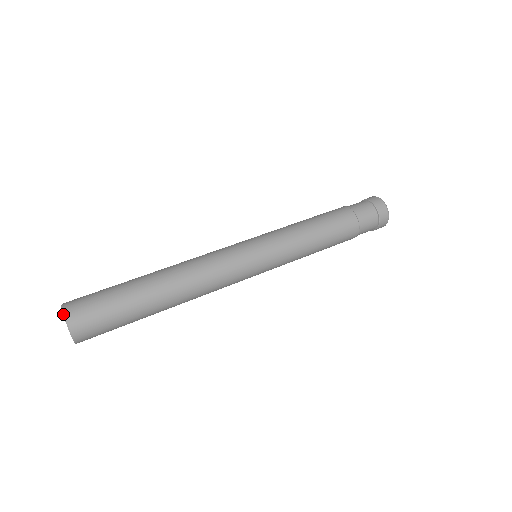
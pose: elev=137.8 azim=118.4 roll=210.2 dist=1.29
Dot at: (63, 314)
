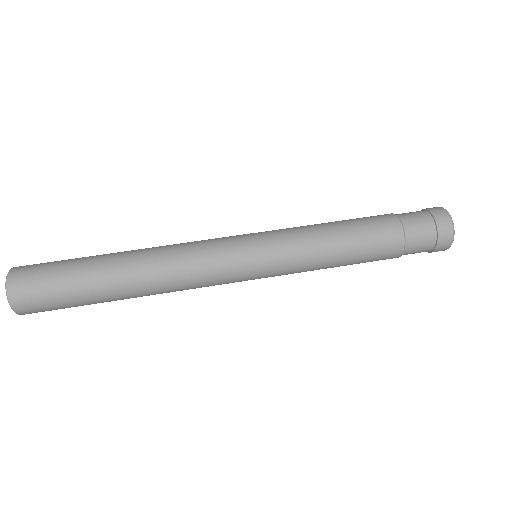
Dot at: (7, 274)
